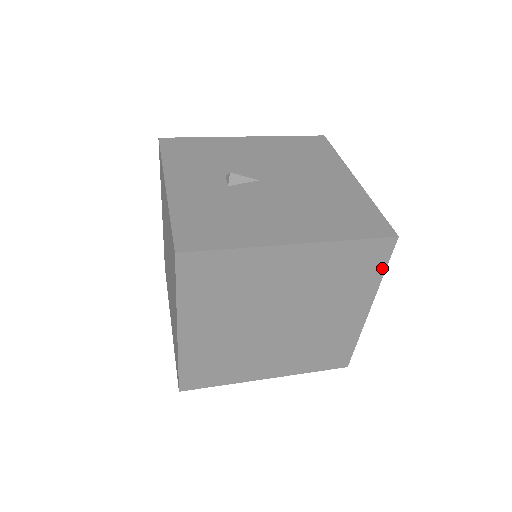
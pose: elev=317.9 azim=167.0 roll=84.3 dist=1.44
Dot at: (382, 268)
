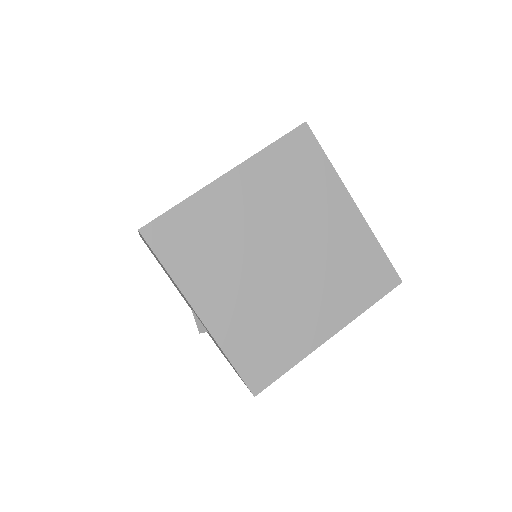
Dot at: (374, 299)
